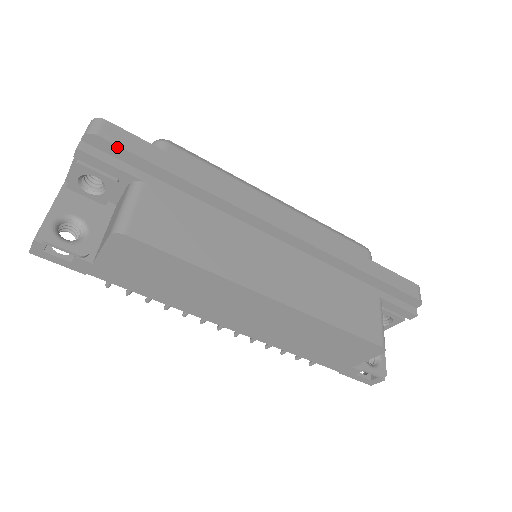
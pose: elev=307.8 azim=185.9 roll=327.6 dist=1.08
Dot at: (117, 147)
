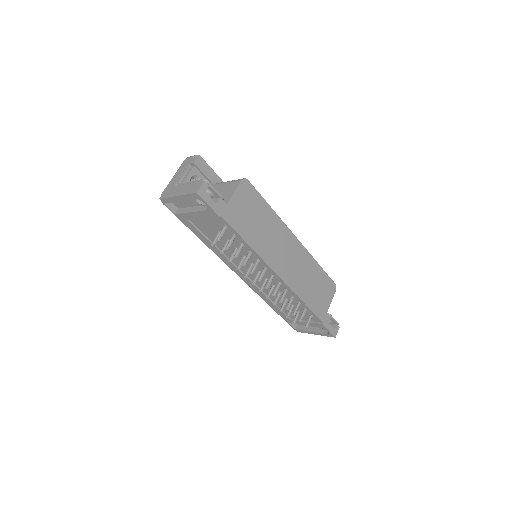
Dot at: (208, 166)
